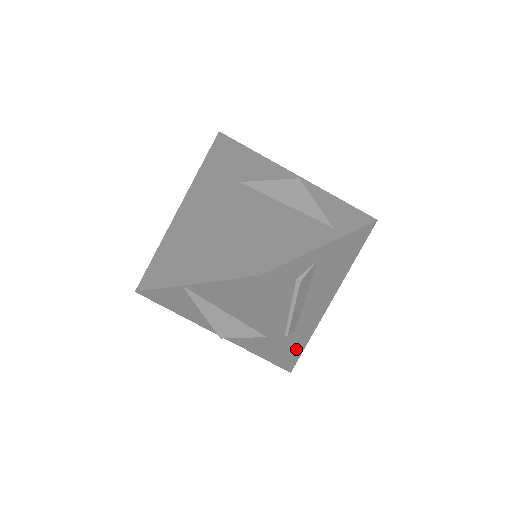
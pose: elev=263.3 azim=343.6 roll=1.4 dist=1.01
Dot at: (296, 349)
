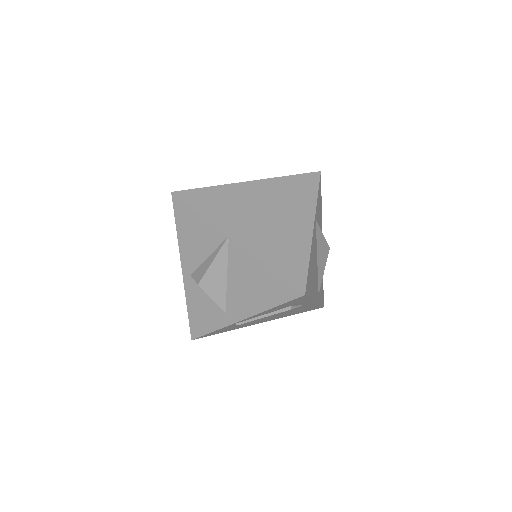
Dot at: (217, 332)
